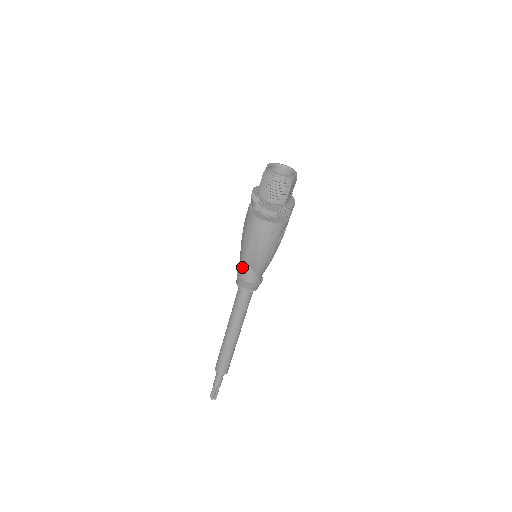
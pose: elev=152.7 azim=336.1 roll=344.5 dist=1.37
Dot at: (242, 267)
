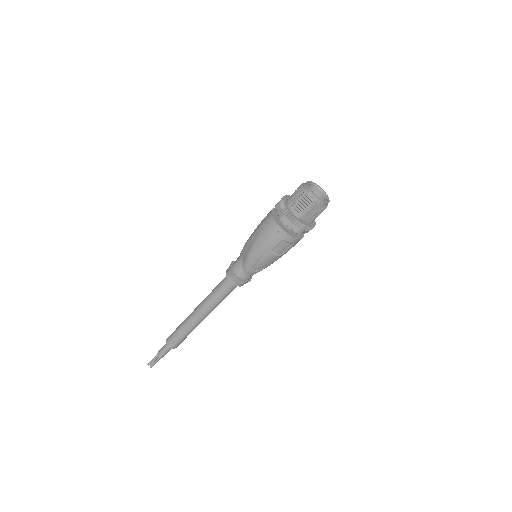
Dot at: (240, 255)
